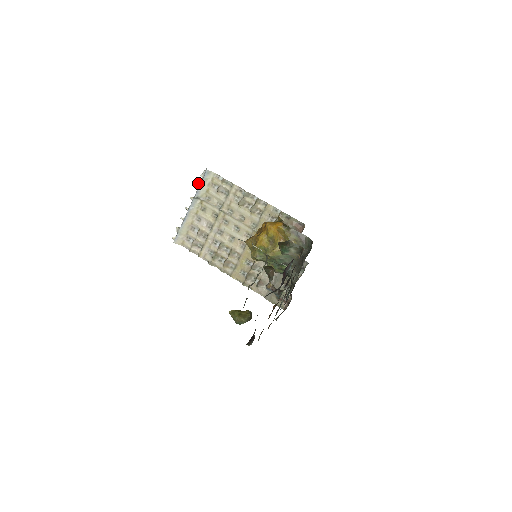
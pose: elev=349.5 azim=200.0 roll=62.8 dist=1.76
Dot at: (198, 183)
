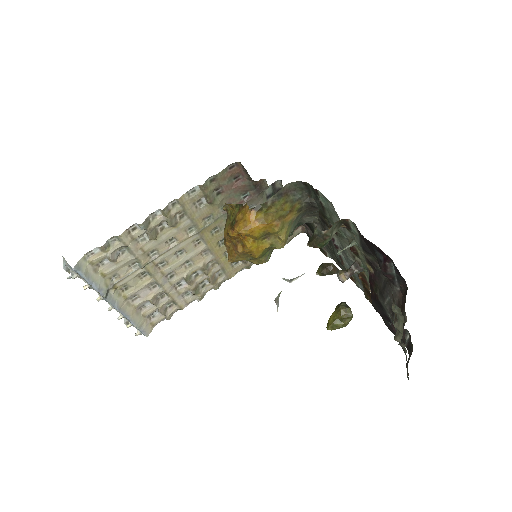
Dot at: occluded
